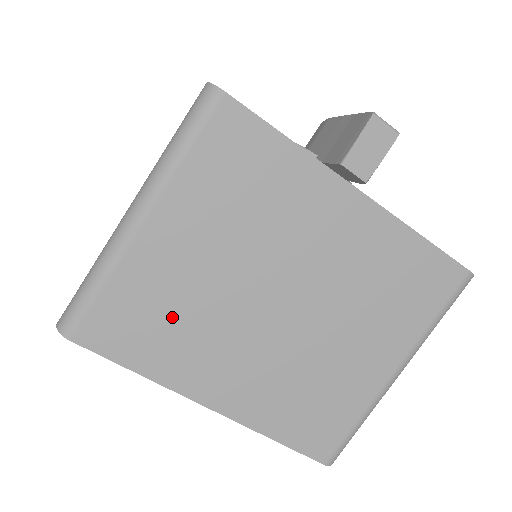
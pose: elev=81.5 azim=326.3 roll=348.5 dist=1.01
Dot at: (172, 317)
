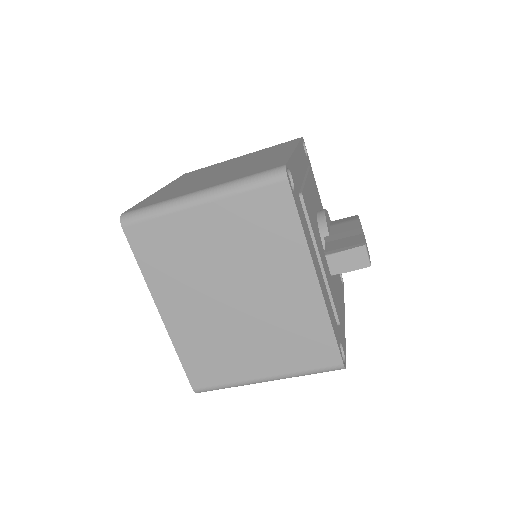
Dot at: (177, 258)
